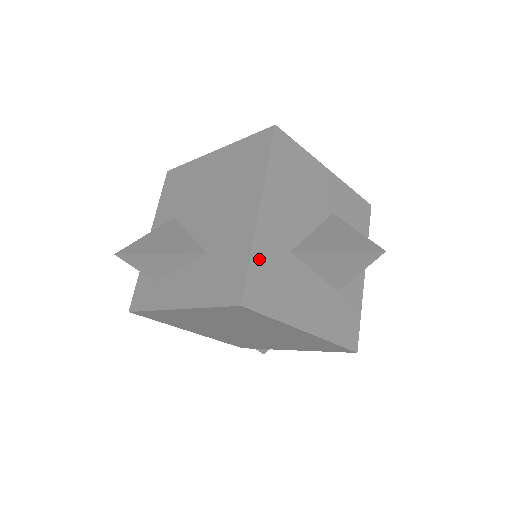
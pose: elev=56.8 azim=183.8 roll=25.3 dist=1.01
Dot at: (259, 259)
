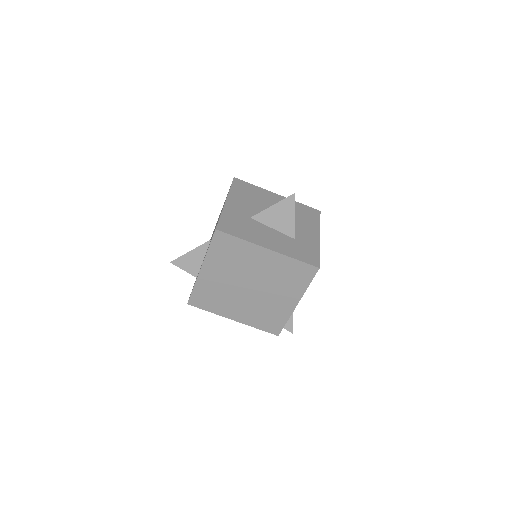
Dot at: (227, 216)
